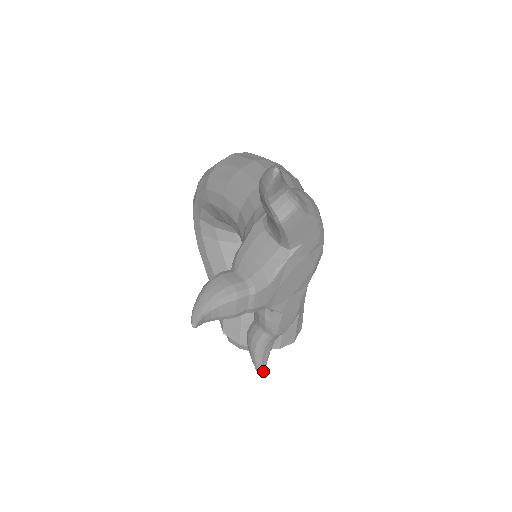
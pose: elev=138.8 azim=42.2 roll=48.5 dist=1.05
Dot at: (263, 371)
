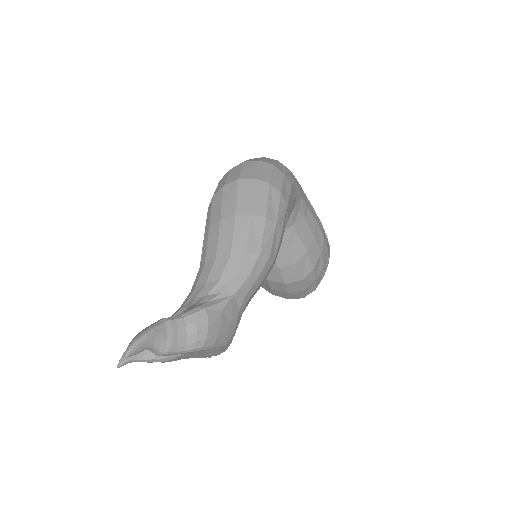
Dot at: occluded
